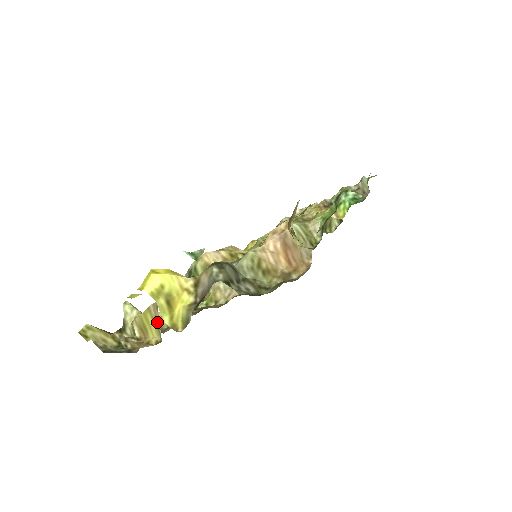
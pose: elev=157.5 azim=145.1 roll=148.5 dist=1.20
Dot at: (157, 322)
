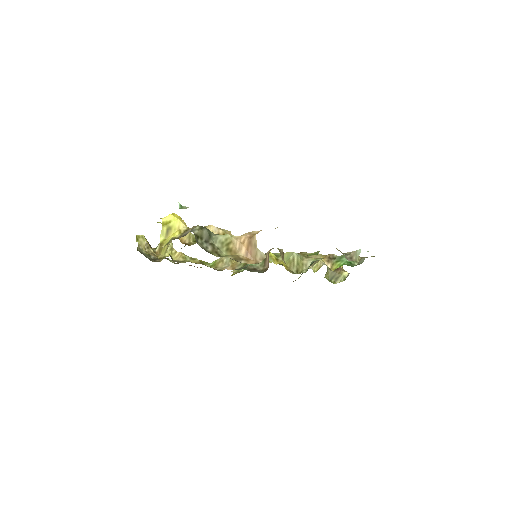
Dot at: occluded
